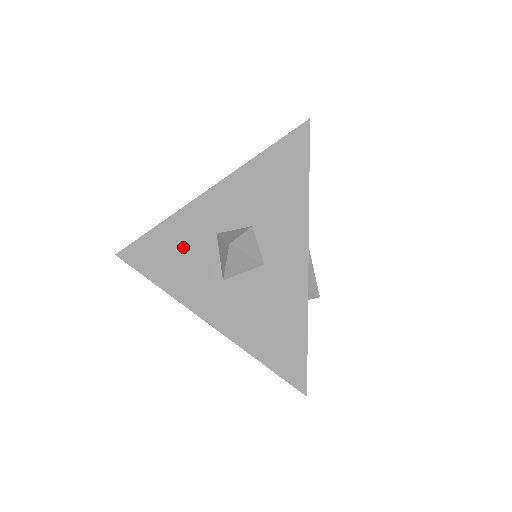
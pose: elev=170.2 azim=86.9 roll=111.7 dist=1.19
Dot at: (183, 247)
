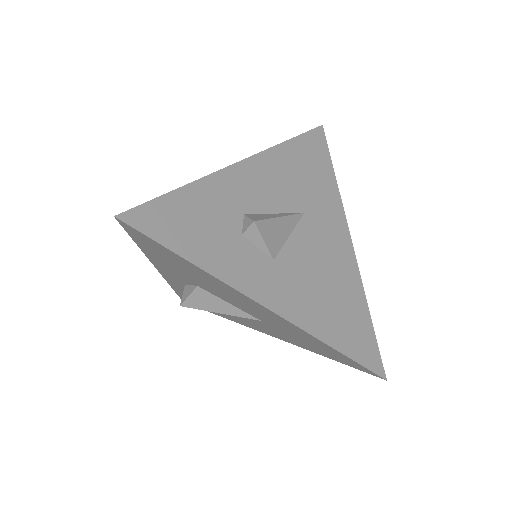
Dot at: occluded
